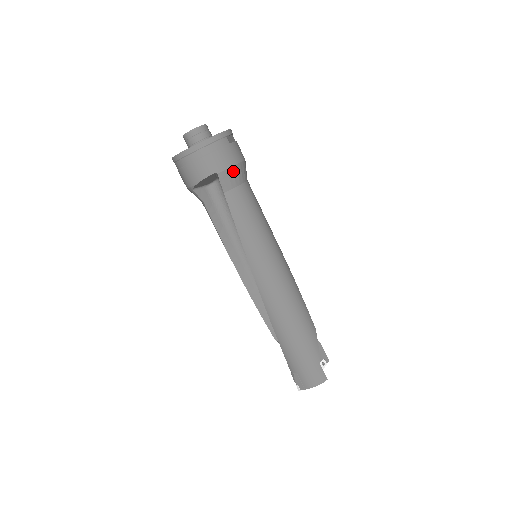
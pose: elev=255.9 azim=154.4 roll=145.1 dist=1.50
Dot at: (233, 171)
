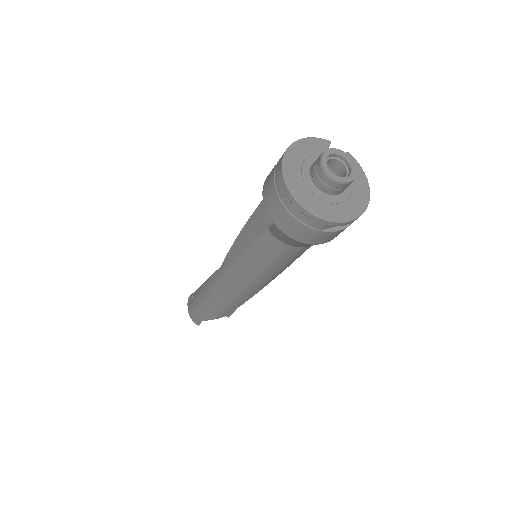
Dot at: (291, 239)
